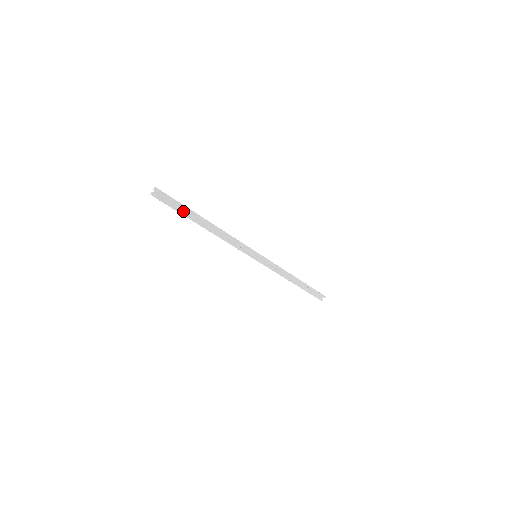
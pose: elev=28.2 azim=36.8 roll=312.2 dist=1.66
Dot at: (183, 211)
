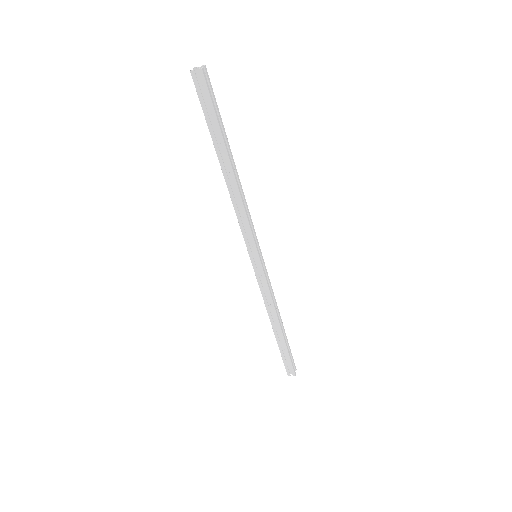
Dot at: (213, 123)
